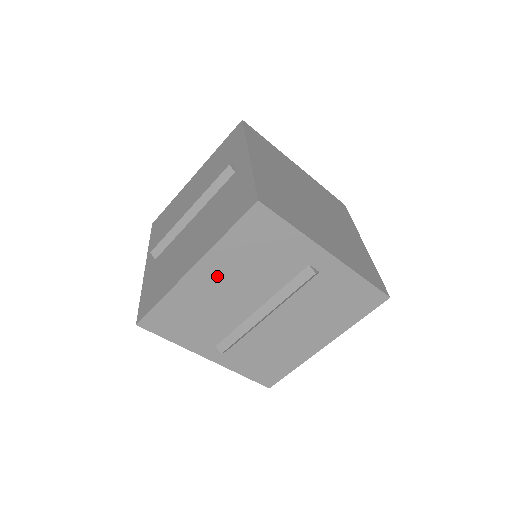
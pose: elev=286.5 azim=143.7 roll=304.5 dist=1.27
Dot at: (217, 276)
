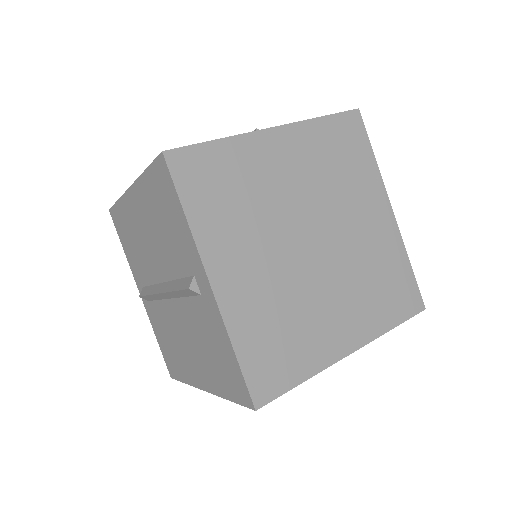
Dot at: occluded
